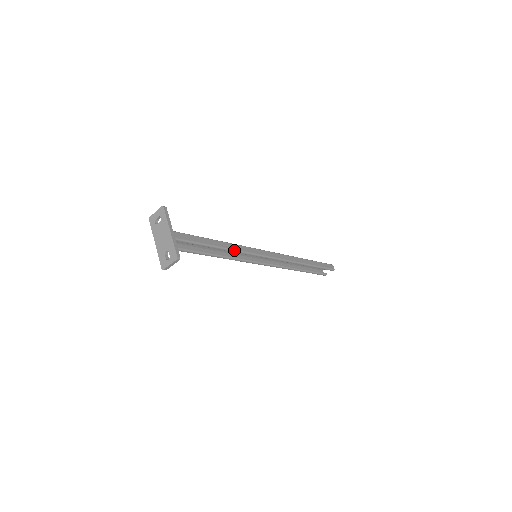
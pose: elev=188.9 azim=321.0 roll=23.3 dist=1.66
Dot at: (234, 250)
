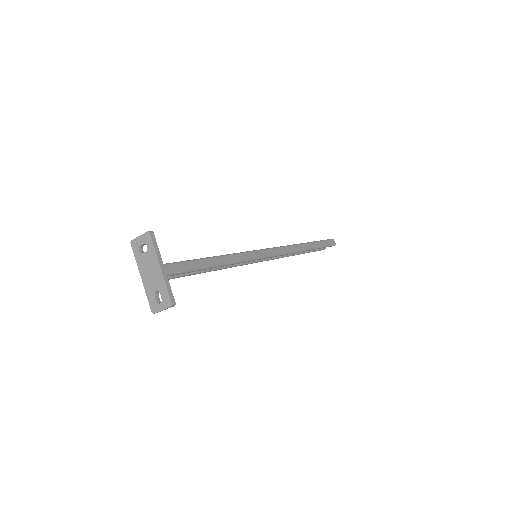
Dot at: (234, 263)
